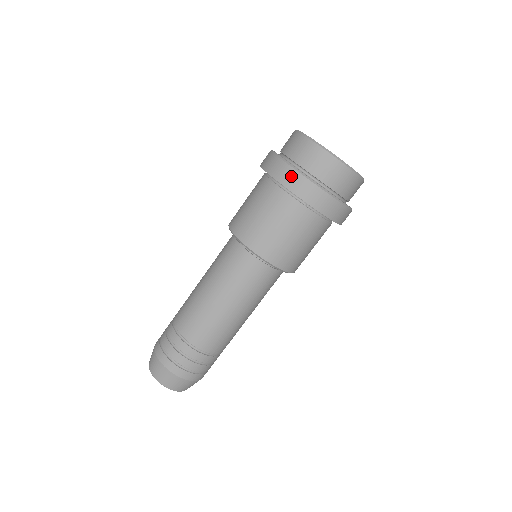
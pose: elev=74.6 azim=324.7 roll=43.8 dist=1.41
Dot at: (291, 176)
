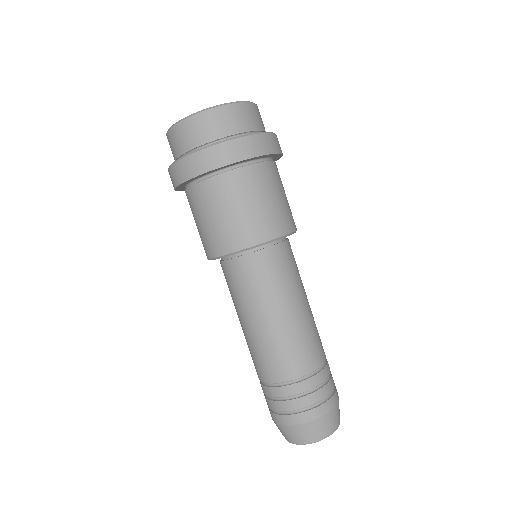
Dot at: (194, 162)
